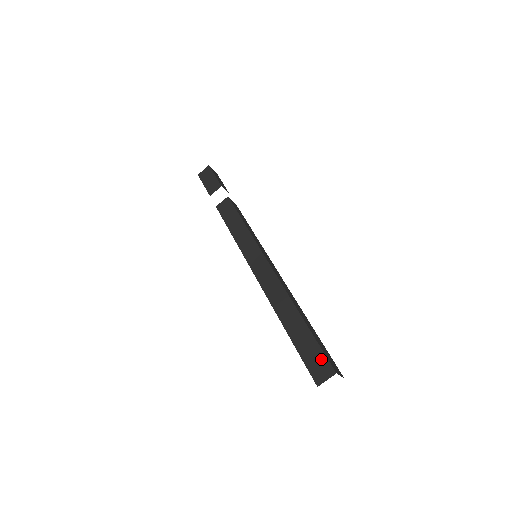
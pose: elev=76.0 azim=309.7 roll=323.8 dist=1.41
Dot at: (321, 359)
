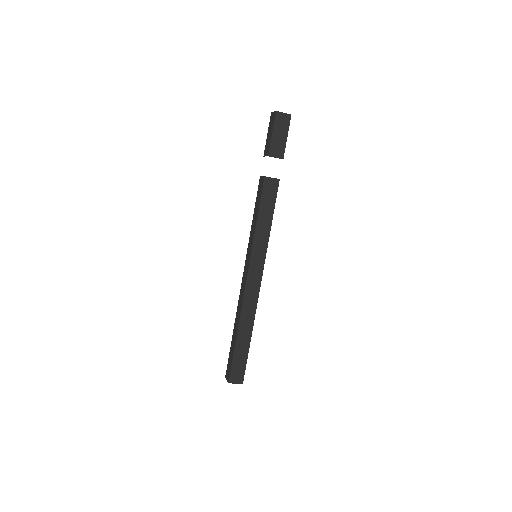
Dot at: (242, 371)
